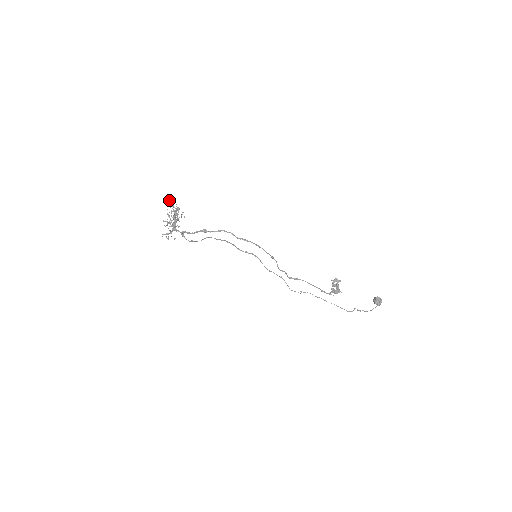
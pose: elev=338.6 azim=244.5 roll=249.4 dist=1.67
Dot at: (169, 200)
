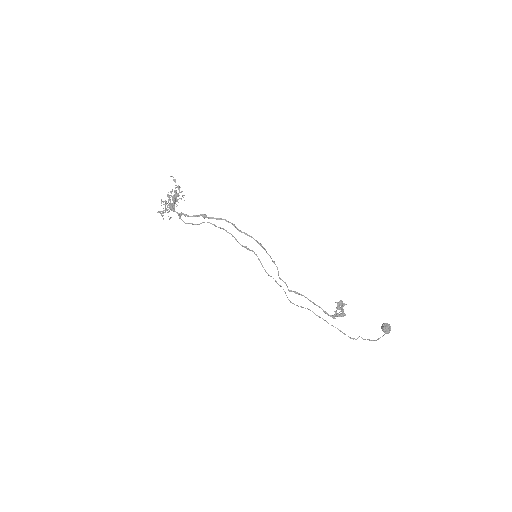
Dot at: occluded
